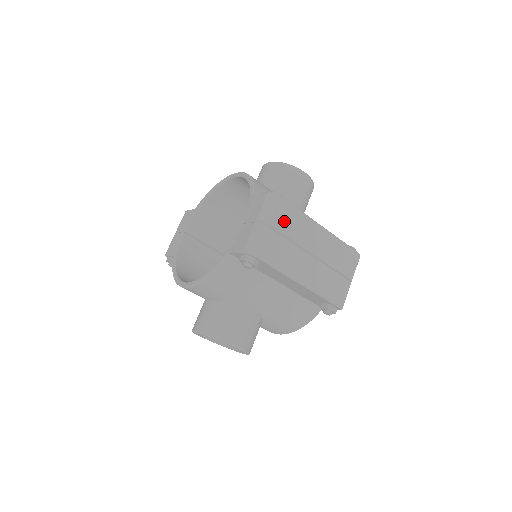
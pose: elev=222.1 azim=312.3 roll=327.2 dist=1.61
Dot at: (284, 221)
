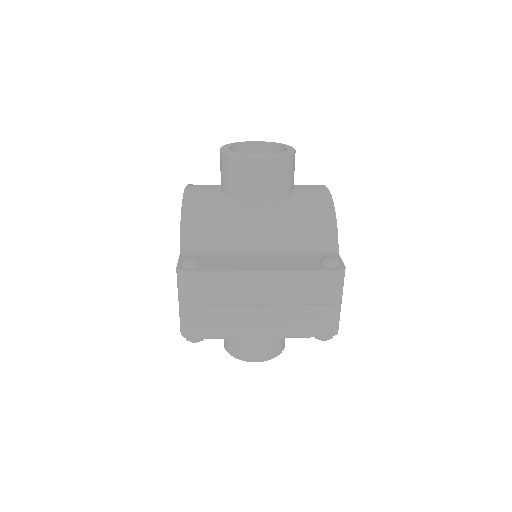
Dot at: (206, 293)
